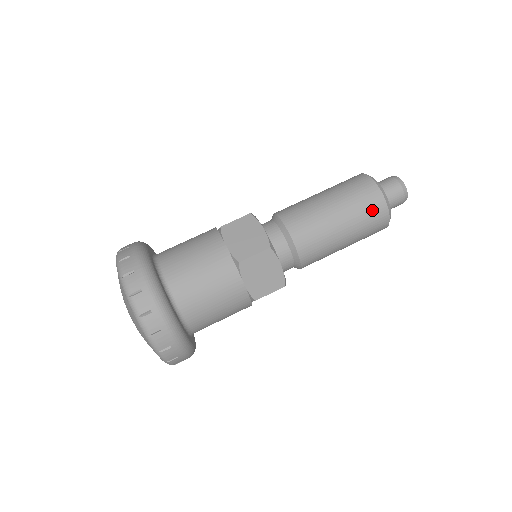
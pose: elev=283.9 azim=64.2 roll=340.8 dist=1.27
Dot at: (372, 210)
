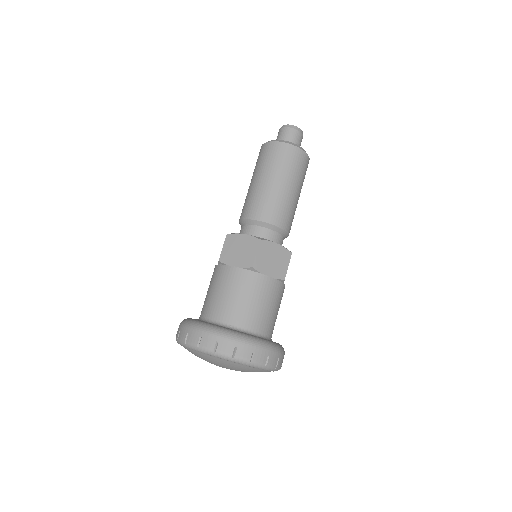
Dot at: (291, 158)
